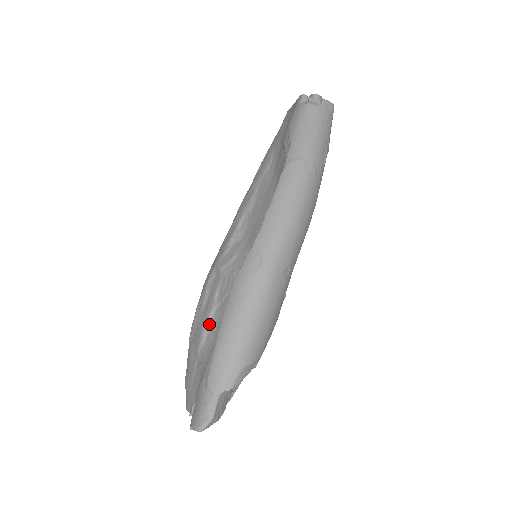
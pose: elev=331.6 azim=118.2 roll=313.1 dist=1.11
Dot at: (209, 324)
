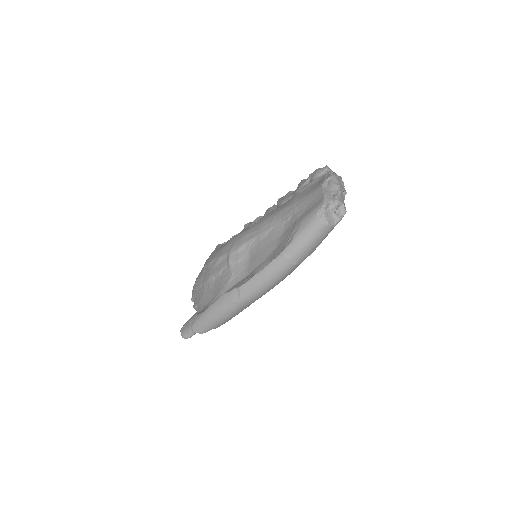
Dot at: (213, 279)
